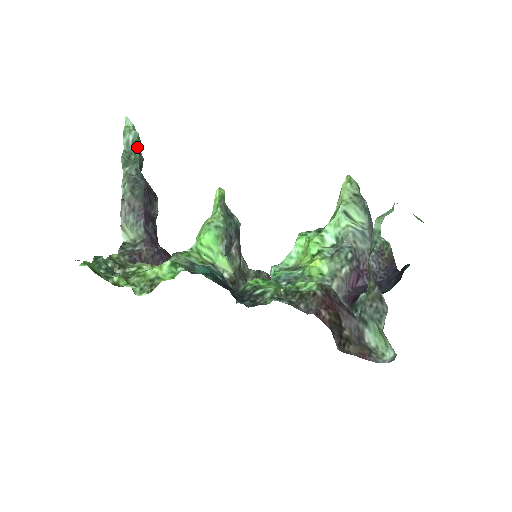
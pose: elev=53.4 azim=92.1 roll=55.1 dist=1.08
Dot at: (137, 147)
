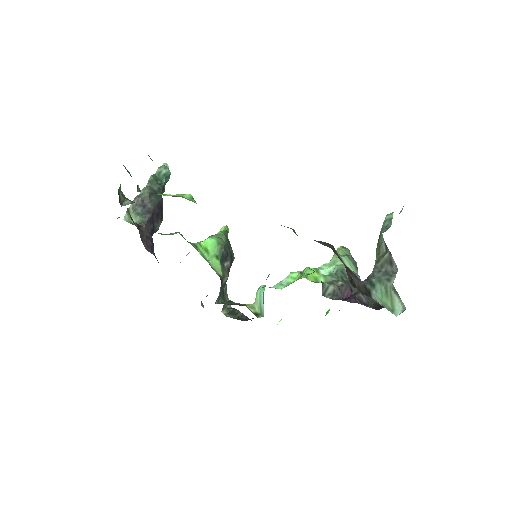
Dot at: (165, 180)
